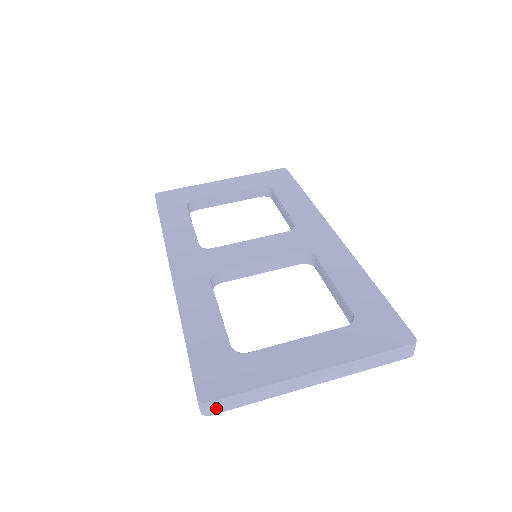
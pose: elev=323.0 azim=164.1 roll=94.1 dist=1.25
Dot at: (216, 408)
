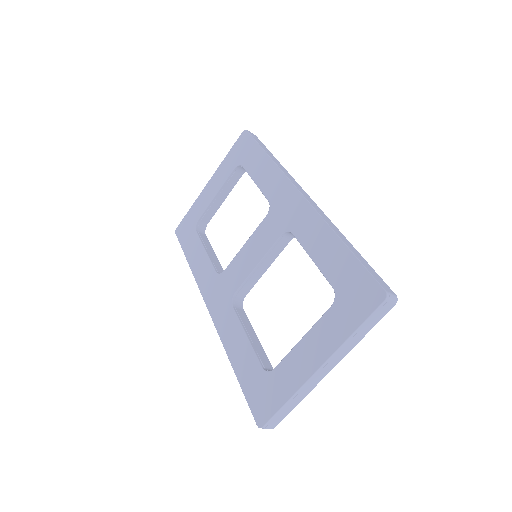
Dot at: (273, 424)
